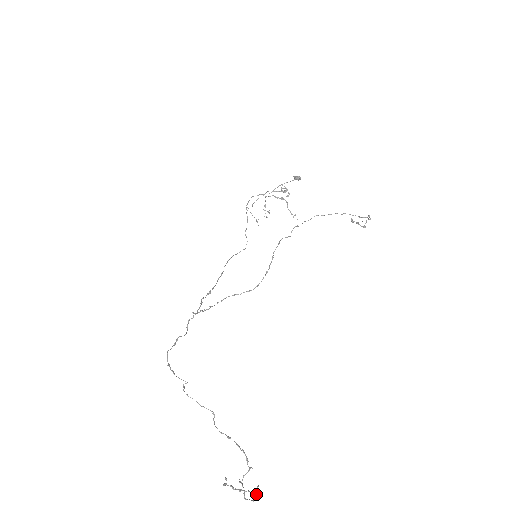
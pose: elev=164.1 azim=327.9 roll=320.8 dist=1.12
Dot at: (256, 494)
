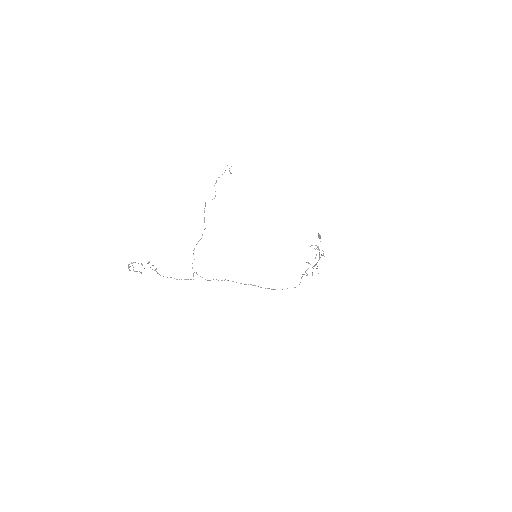
Dot at: occluded
